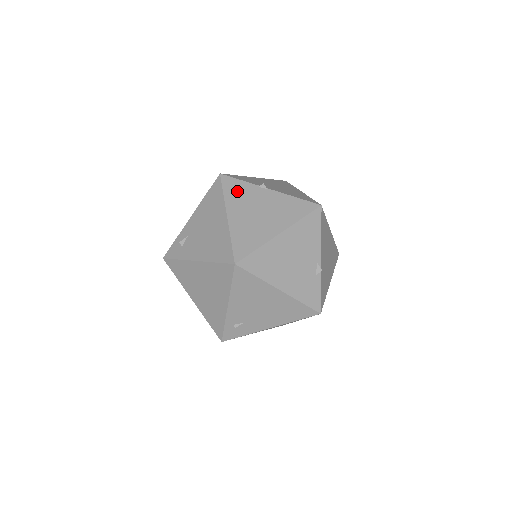
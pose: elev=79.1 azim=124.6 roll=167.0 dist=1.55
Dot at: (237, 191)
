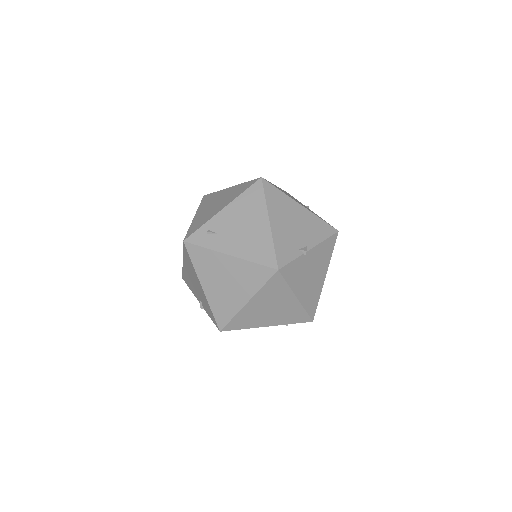
Dot at: (290, 195)
